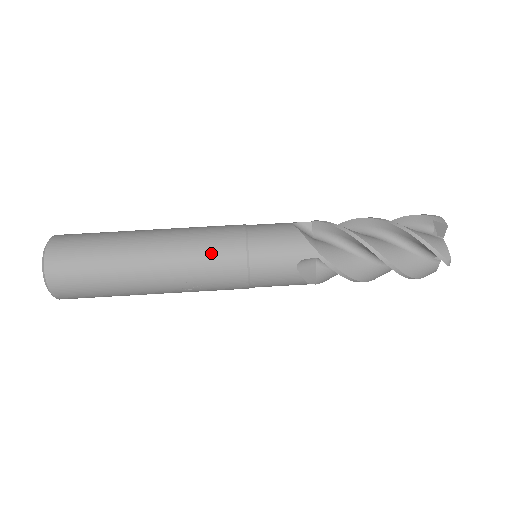
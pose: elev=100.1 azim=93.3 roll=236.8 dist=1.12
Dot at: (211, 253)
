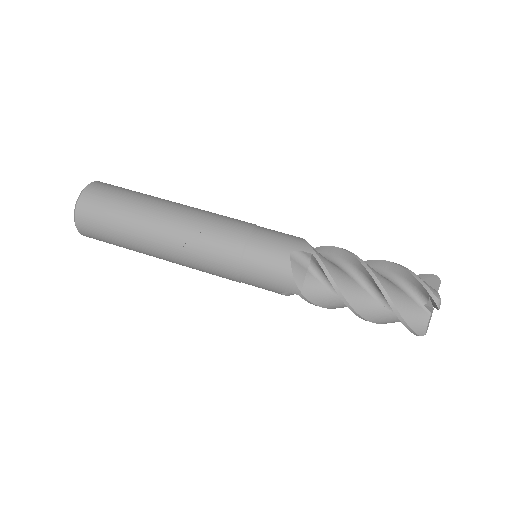
Dot at: (221, 220)
